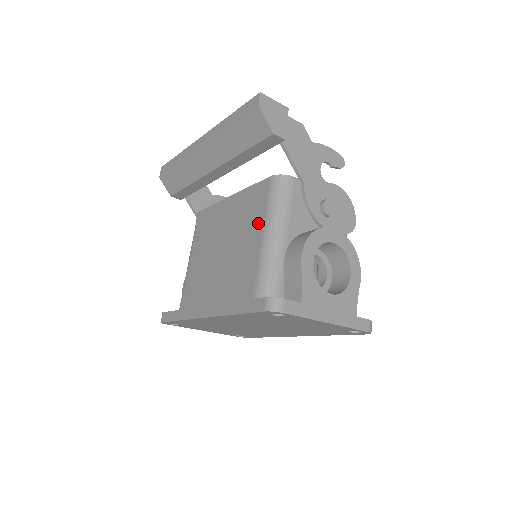
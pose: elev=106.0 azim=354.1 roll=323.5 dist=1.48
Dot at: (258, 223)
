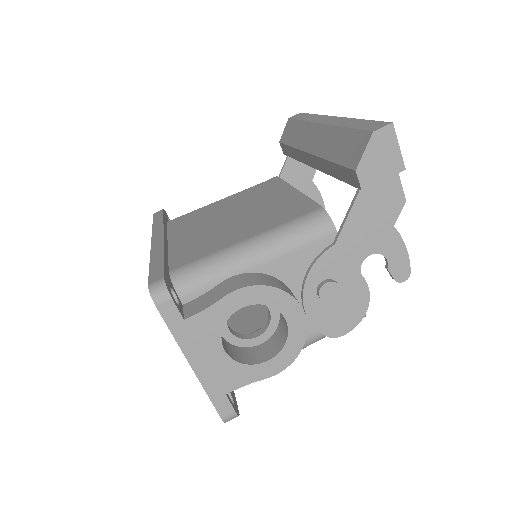
Dot at: (263, 227)
